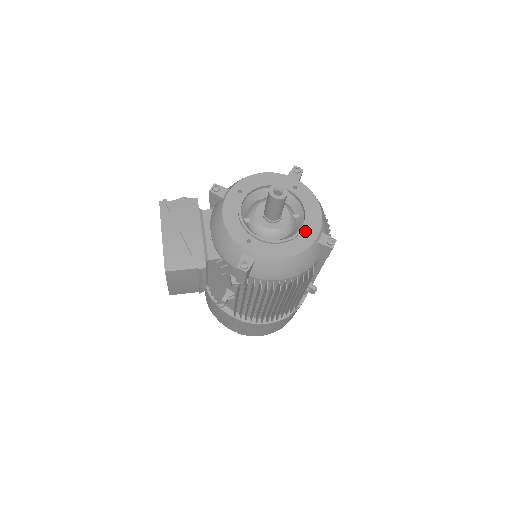
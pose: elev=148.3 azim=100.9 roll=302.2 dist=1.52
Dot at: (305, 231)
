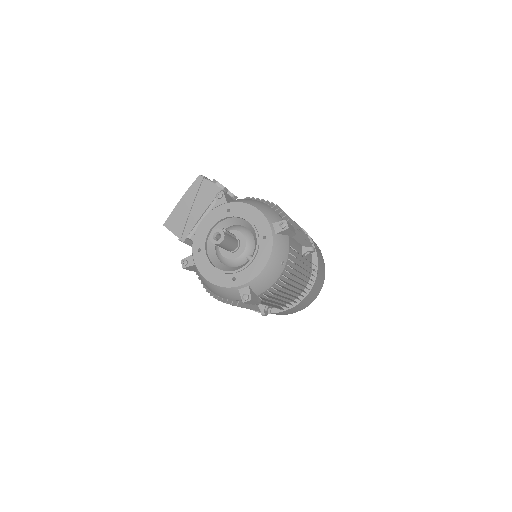
Dot at: (236, 275)
